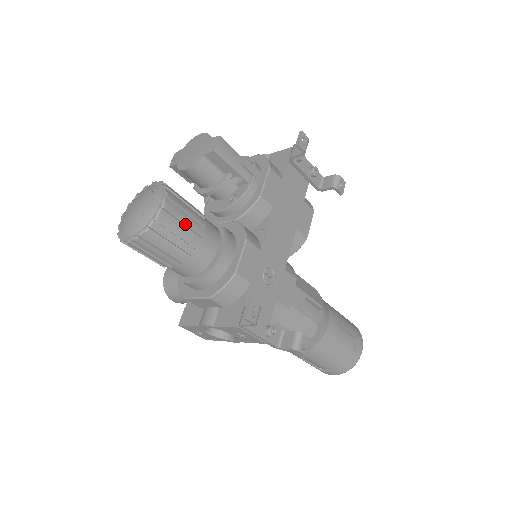
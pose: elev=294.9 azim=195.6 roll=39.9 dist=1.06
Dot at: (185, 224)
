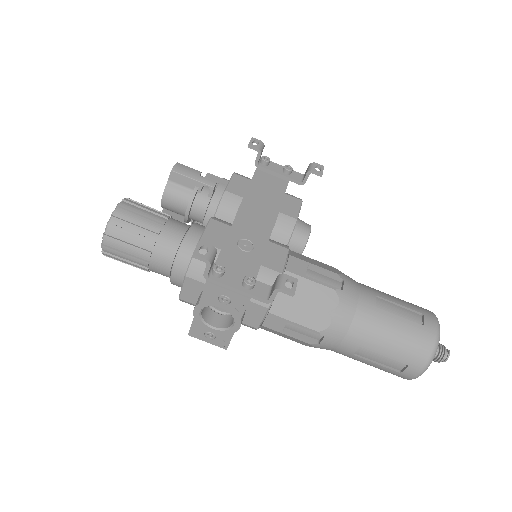
Dot at: (143, 215)
